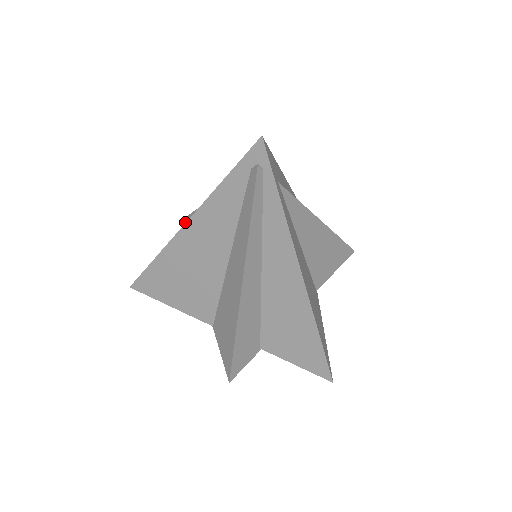
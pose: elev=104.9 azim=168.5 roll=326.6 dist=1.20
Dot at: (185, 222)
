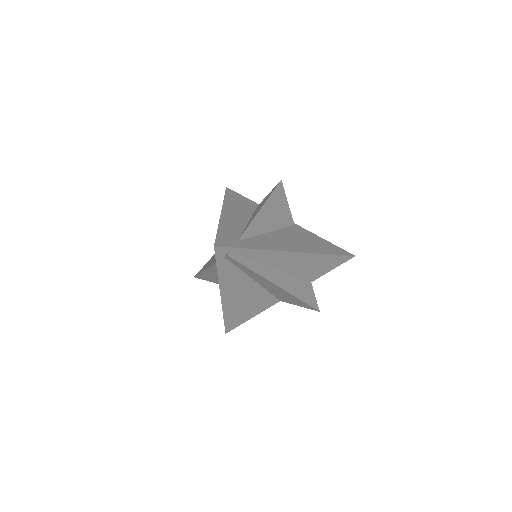
Dot at: occluded
